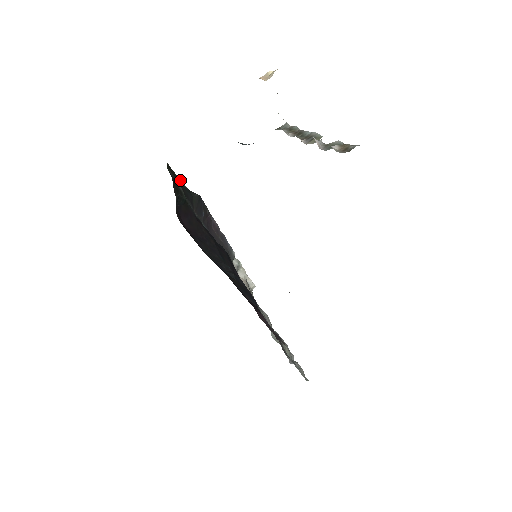
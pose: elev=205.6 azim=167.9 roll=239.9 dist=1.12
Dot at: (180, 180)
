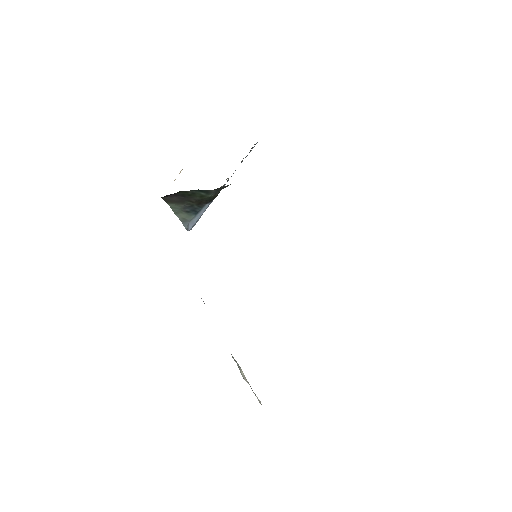
Dot at: occluded
